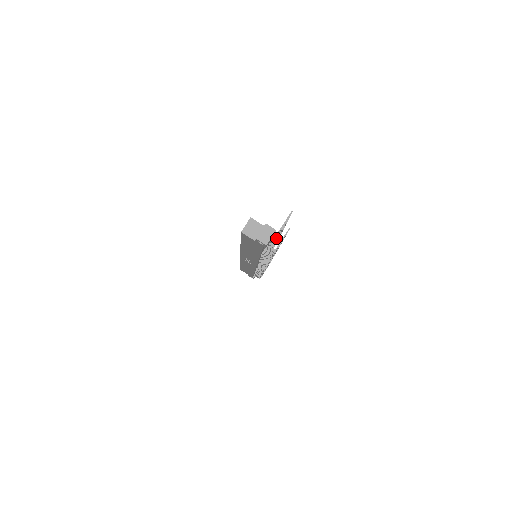
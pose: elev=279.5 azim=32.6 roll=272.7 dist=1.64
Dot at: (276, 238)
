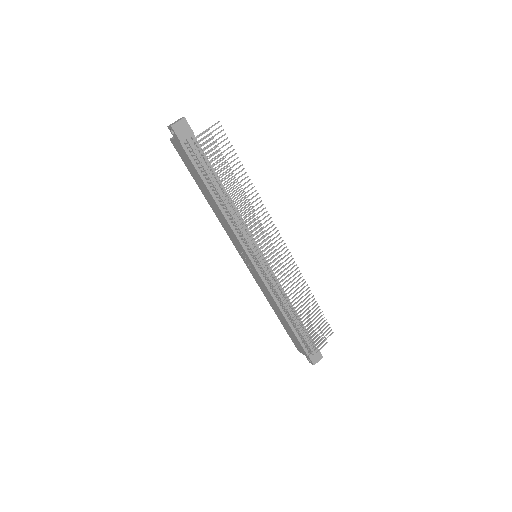
Dot at: (221, 168)
